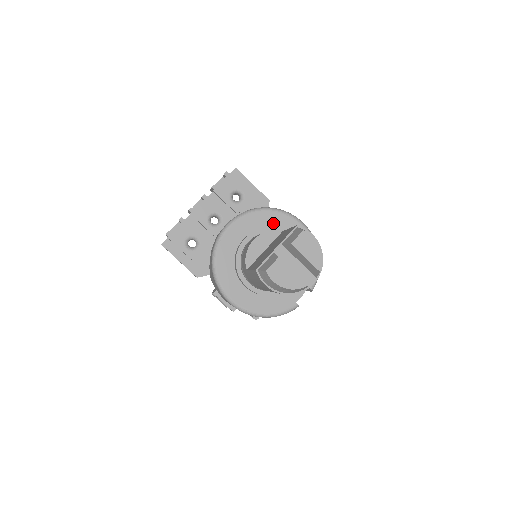
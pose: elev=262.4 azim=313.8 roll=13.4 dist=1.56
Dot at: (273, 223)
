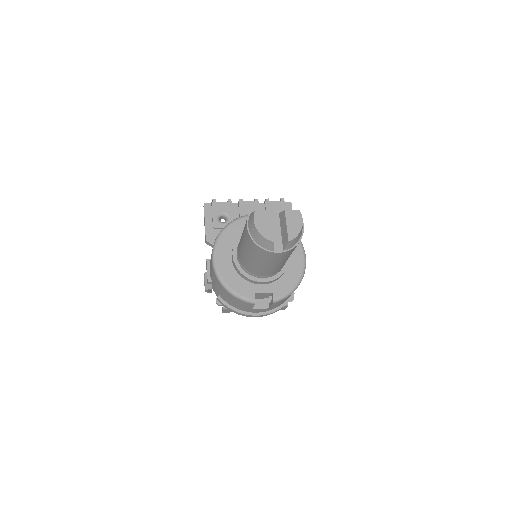
Dot at: occluded
